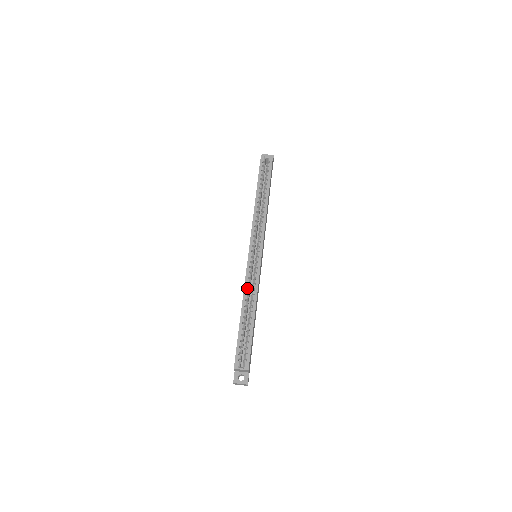
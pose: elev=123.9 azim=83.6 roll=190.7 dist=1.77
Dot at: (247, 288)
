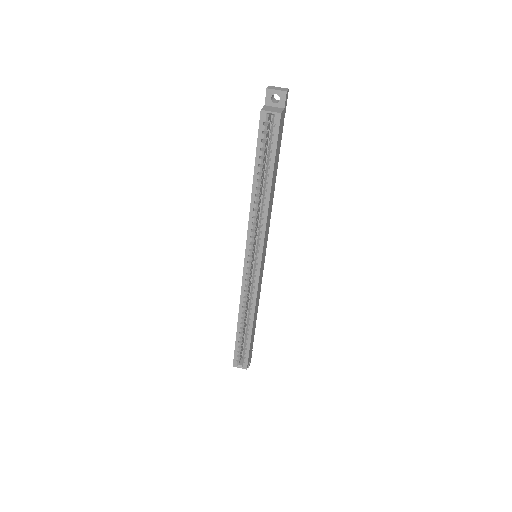
Dot at: (244, 299)
